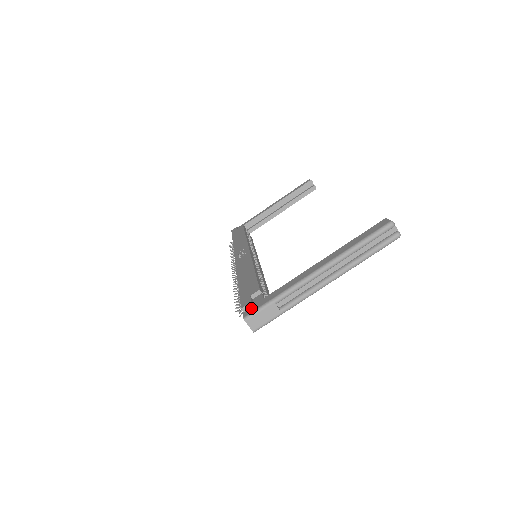
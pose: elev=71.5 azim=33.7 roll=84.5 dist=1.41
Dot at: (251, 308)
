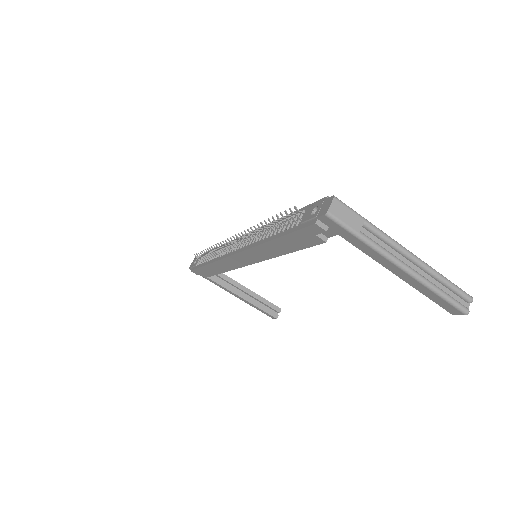
Dot at: occluded
